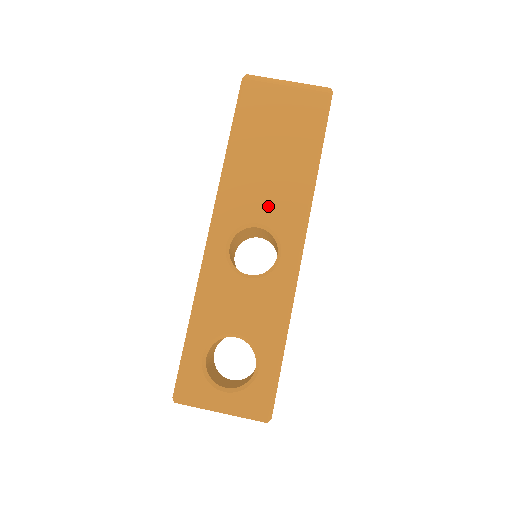
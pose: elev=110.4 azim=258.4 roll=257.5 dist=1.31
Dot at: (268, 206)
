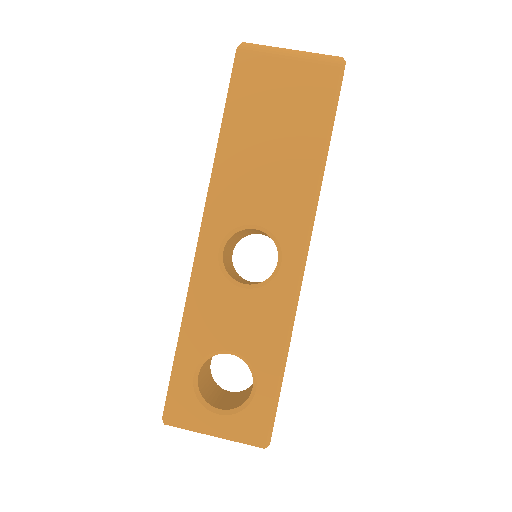
Dot at: (267, 204)
